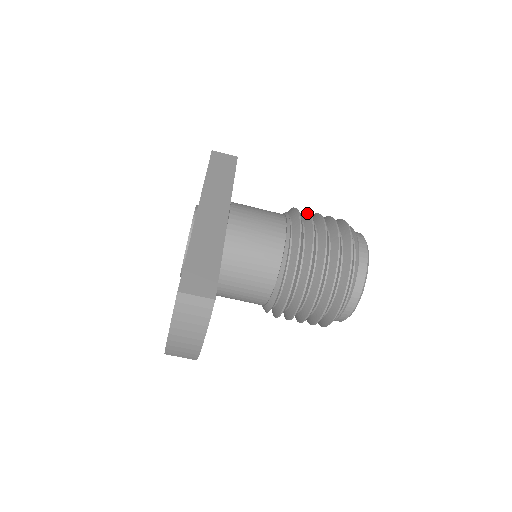
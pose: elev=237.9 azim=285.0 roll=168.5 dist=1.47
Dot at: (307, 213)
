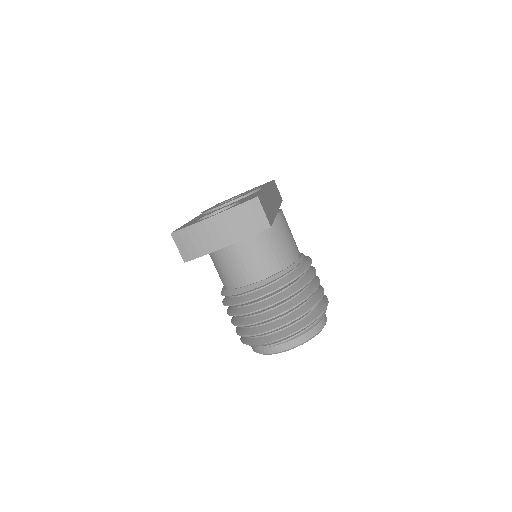
Dot at: occluded
